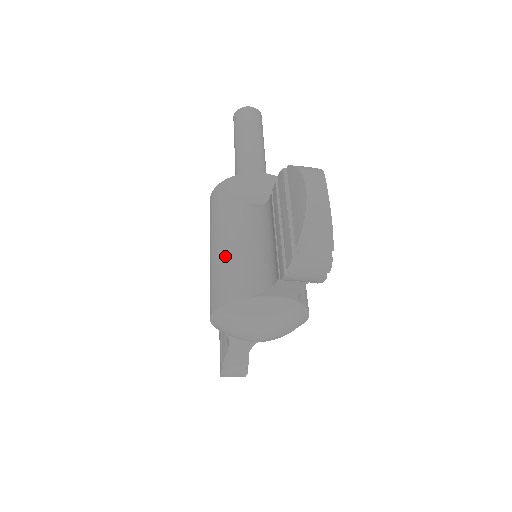
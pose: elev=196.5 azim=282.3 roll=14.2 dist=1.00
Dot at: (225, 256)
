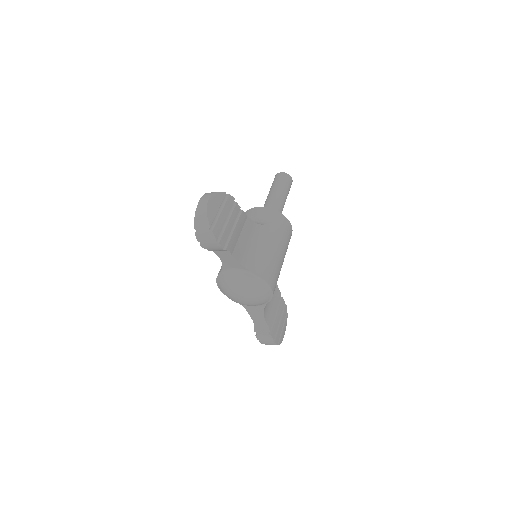
Dot at: occluded
